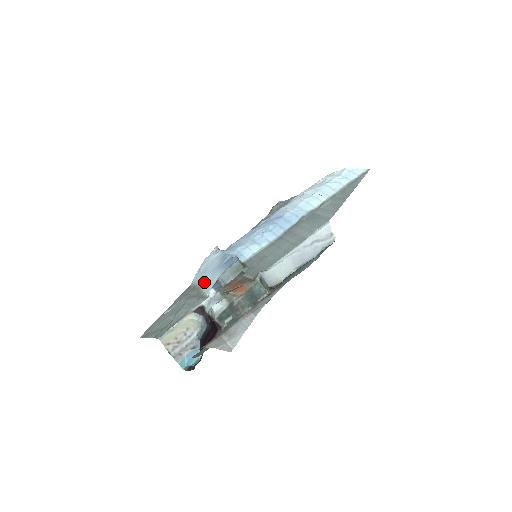
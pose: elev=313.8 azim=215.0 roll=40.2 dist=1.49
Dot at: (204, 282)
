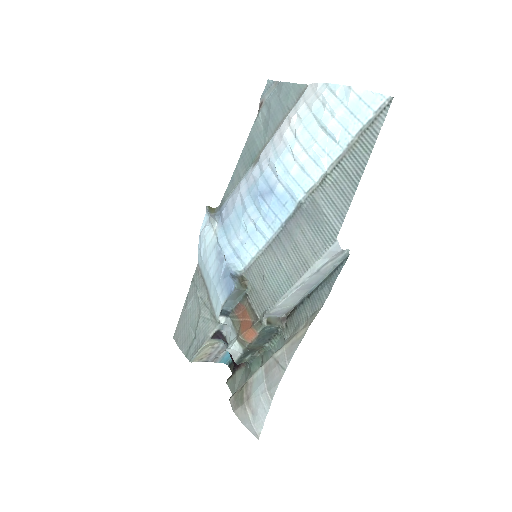
Dot at: (209, 288)
